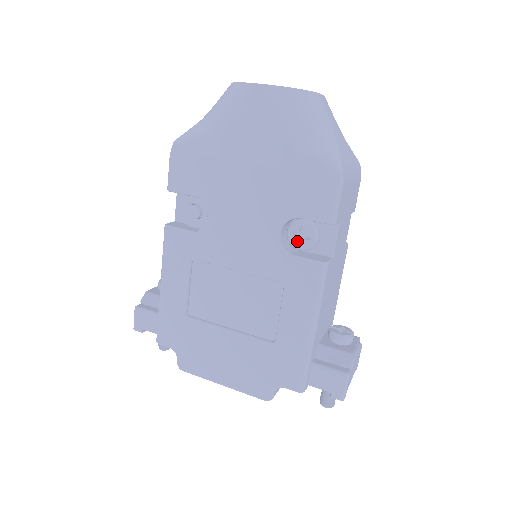
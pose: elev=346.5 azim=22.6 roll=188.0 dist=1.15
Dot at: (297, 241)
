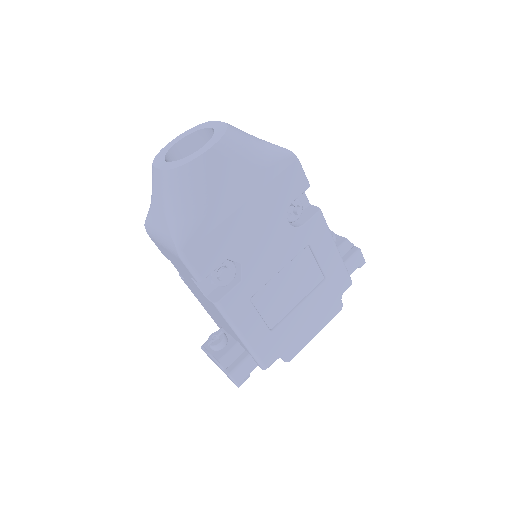
Dot at: (294, 216)
